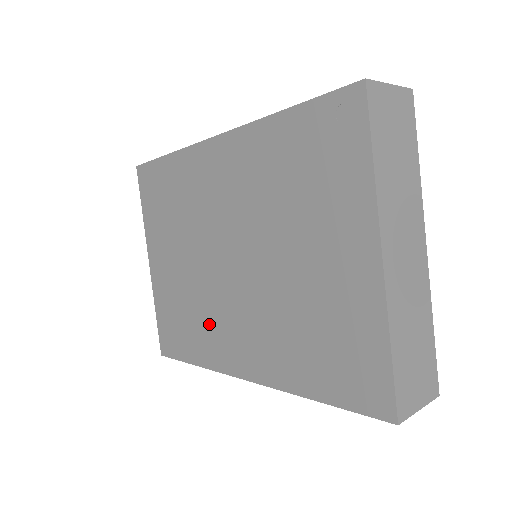
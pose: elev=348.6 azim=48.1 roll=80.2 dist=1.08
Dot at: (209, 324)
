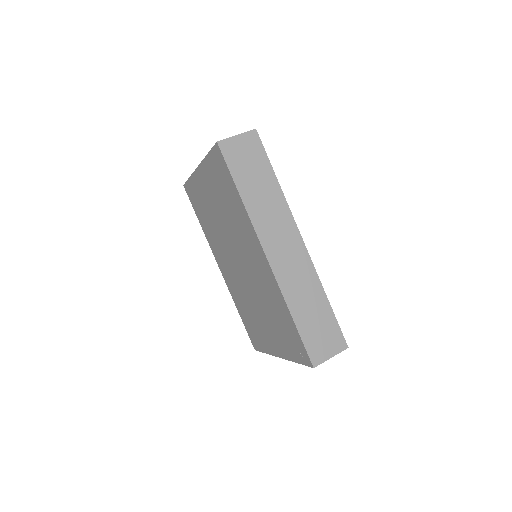
Dot at: (215, 240)
